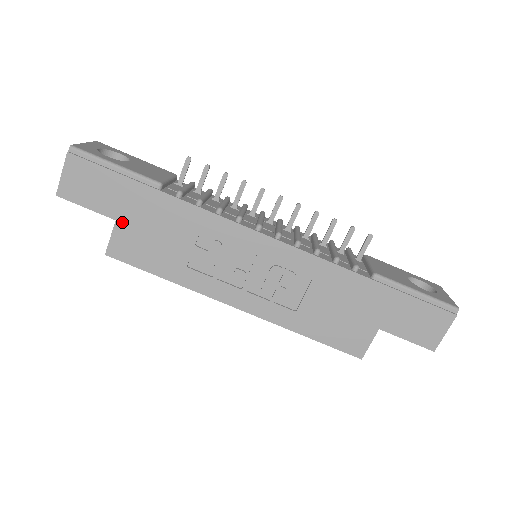
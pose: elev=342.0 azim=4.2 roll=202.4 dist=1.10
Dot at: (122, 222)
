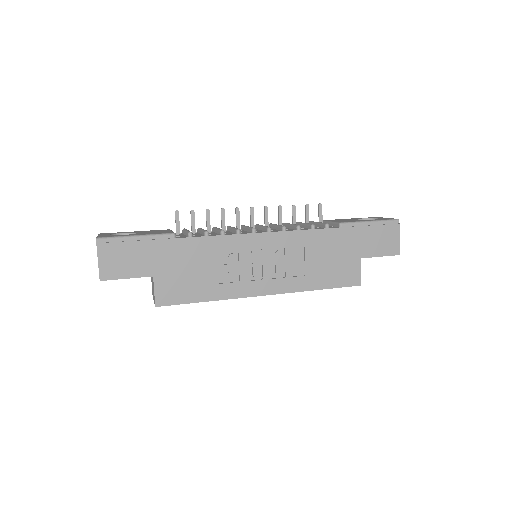
Dot at: (158, 275)
